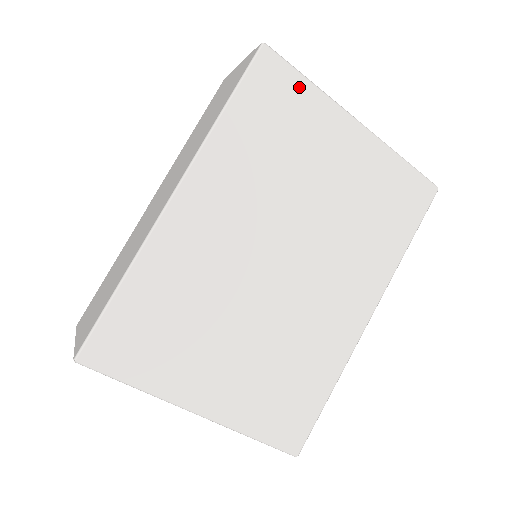
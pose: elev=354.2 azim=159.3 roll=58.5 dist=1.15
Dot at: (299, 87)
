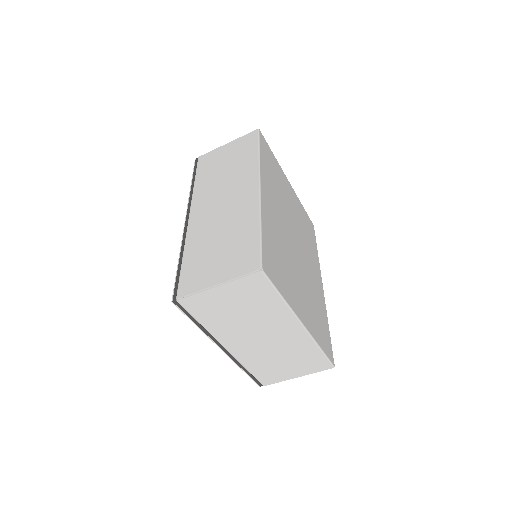
Dot at: (272, 155)
